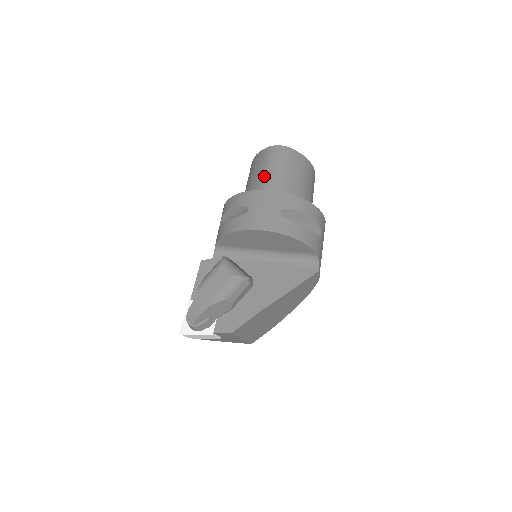
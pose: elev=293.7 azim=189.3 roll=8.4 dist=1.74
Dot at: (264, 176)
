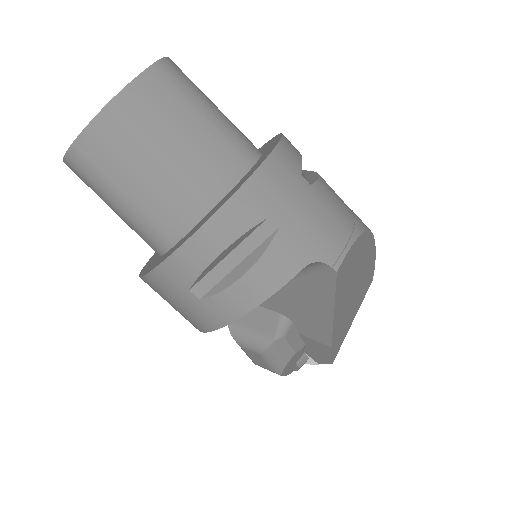
Dot at: occluded
